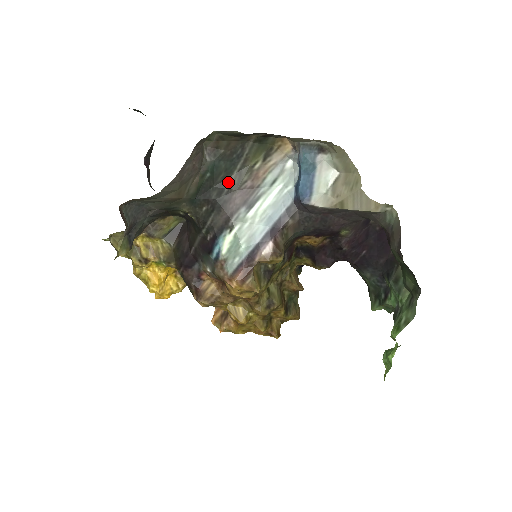
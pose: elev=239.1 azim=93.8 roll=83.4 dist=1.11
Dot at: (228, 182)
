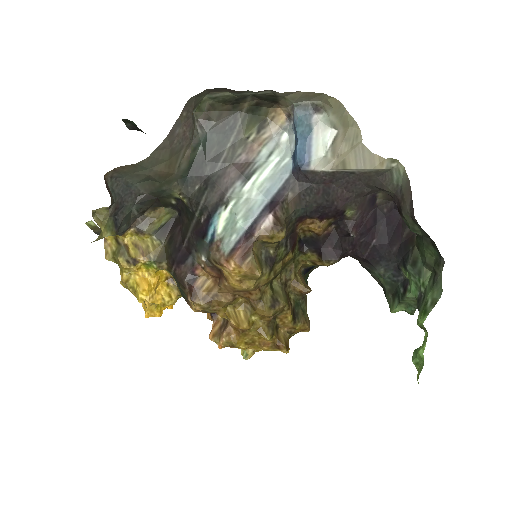
Dot at: (221, 156)
